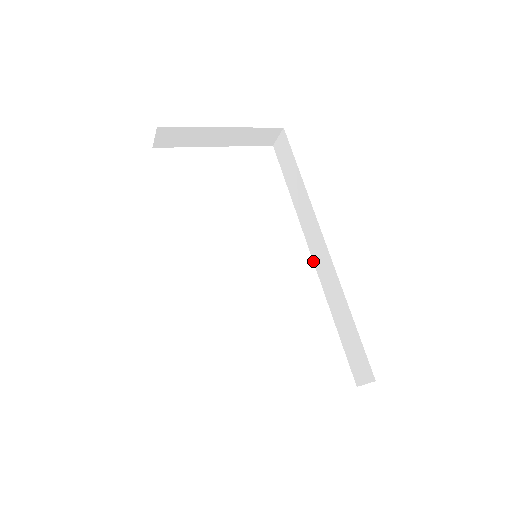
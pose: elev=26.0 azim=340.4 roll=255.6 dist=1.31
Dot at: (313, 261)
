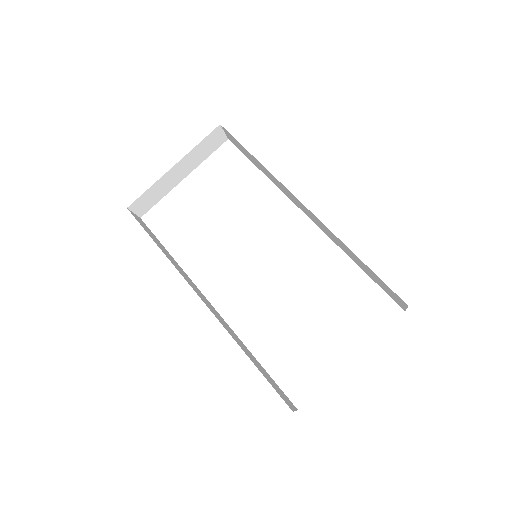
Dot at: occluded
